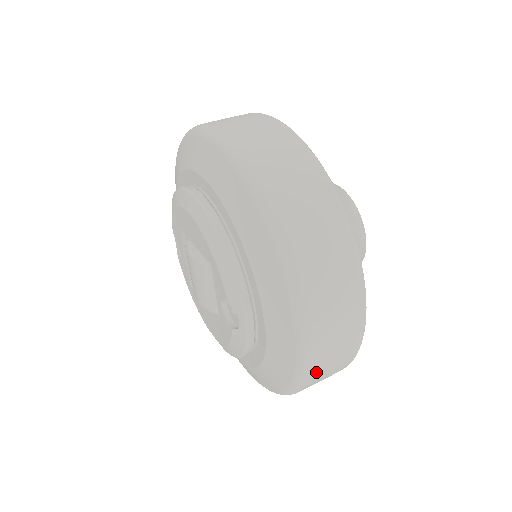
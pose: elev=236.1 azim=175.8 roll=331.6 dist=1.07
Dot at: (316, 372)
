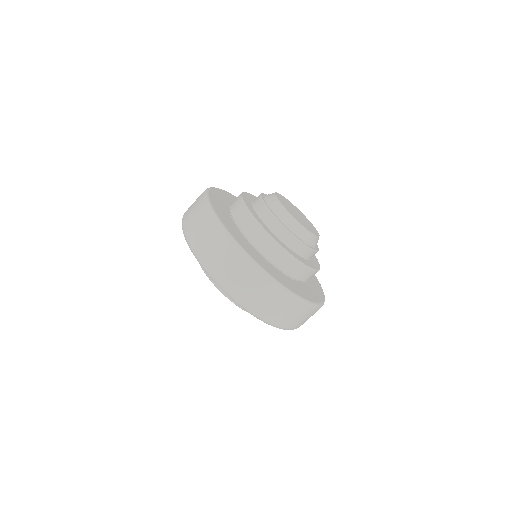
Dot at: (284, 323)
